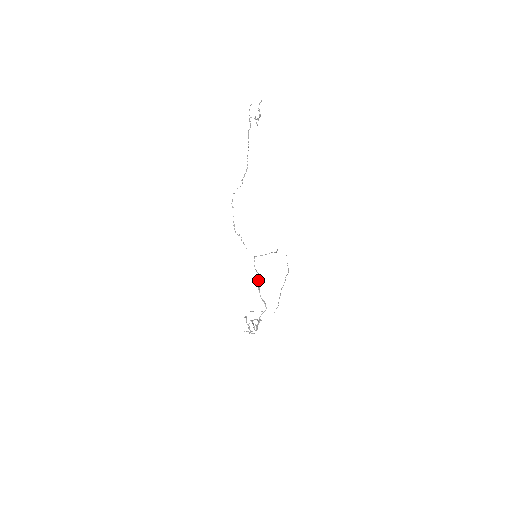
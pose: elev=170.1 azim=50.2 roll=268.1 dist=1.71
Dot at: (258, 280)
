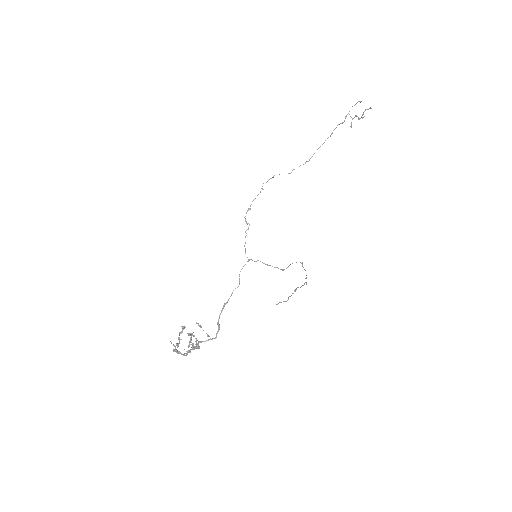
Dot at: (232, 292)
